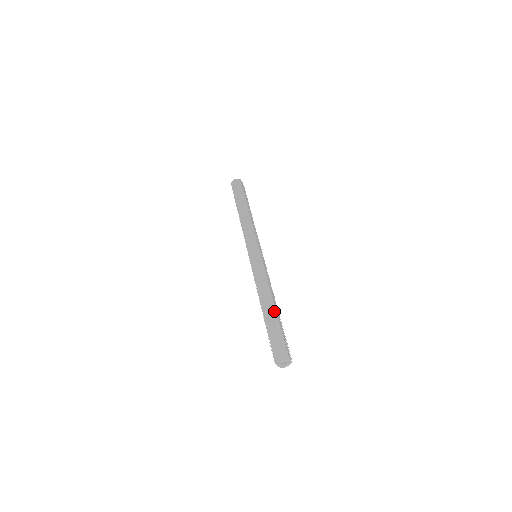
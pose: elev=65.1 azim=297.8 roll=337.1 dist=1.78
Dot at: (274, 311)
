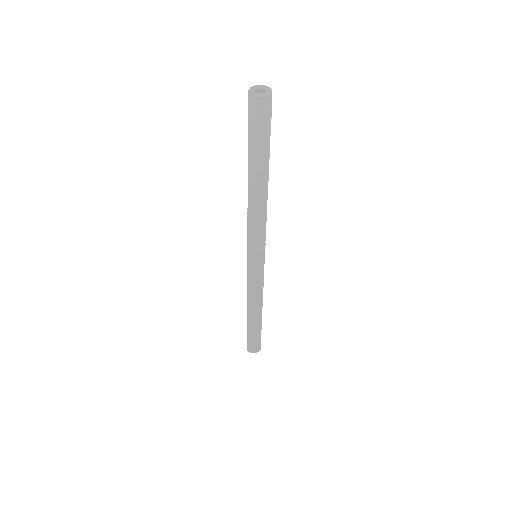
Dot at: (260, 323)
